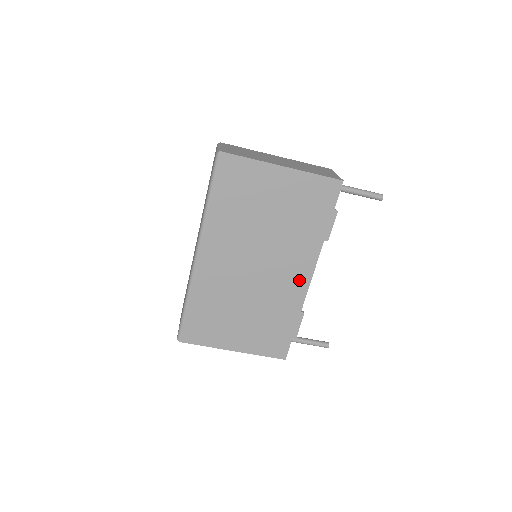
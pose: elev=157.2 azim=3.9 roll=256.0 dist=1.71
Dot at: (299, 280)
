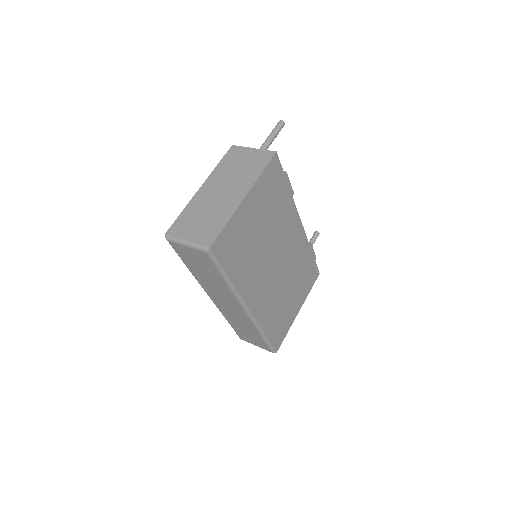
Dot at: (298, 234)
